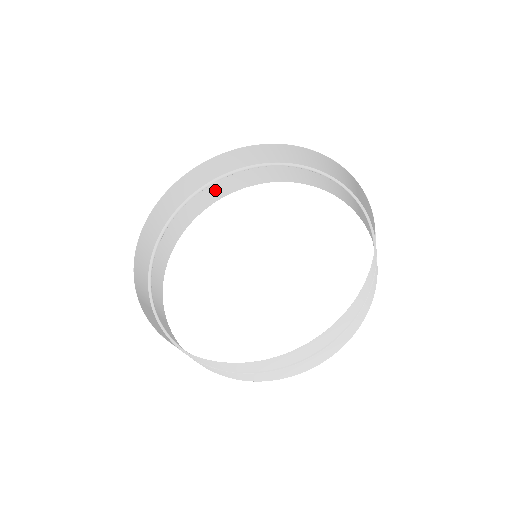
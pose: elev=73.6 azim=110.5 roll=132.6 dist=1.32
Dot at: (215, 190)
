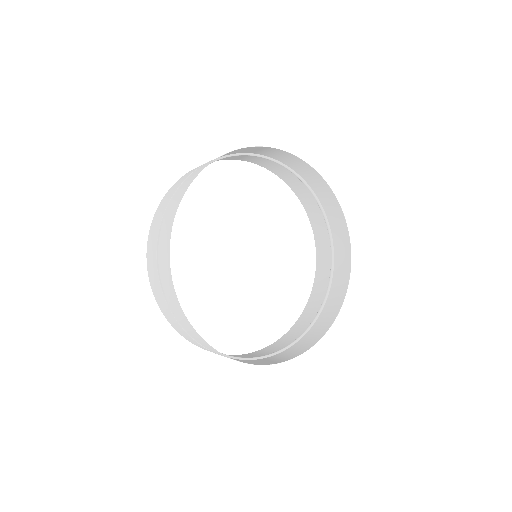
Dot at: (242, 156)
